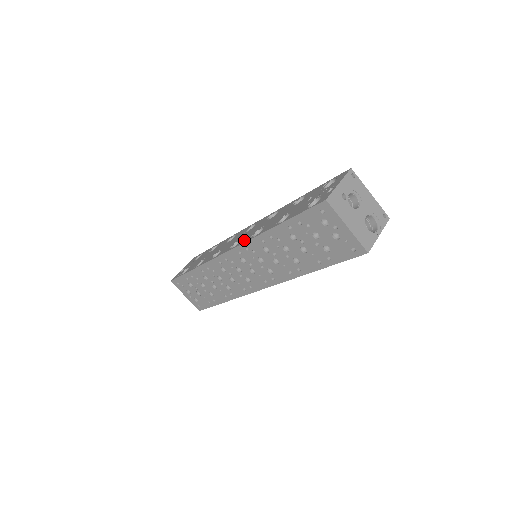
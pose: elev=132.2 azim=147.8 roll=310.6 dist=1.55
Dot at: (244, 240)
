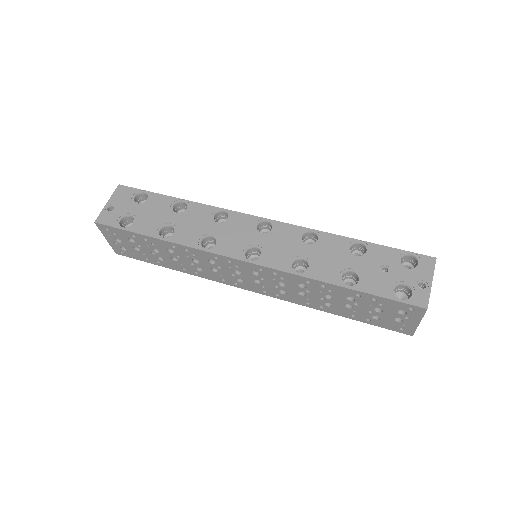
Dot at: (275, 263)
